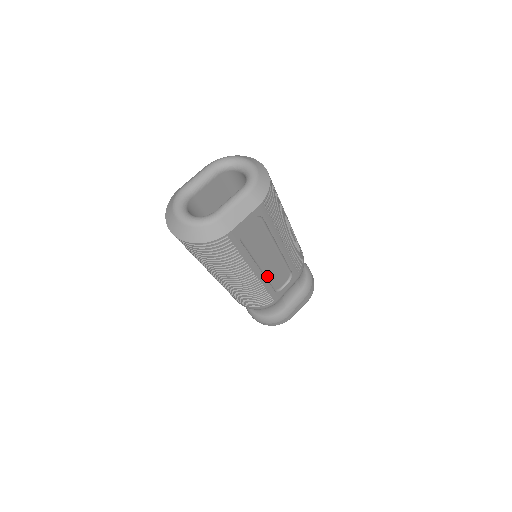
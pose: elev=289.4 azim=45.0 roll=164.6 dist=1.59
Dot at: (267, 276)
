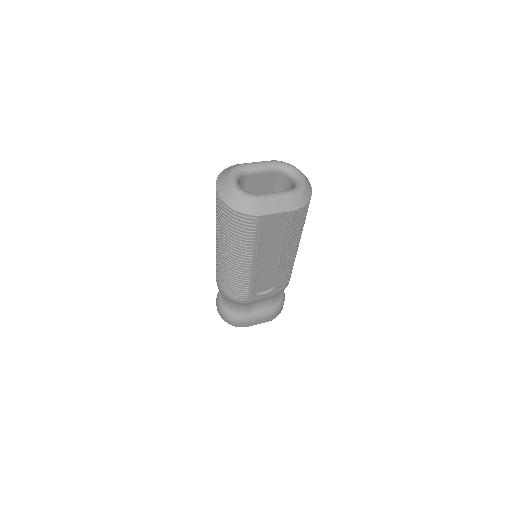
Dot at: (257, 274)
